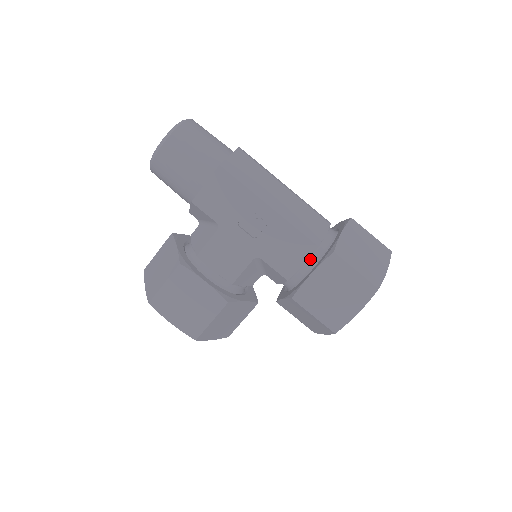
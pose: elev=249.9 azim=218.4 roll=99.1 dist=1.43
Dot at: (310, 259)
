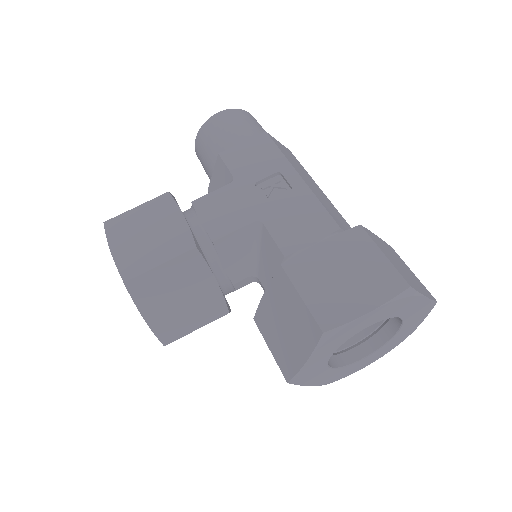
Dot at: occluded
